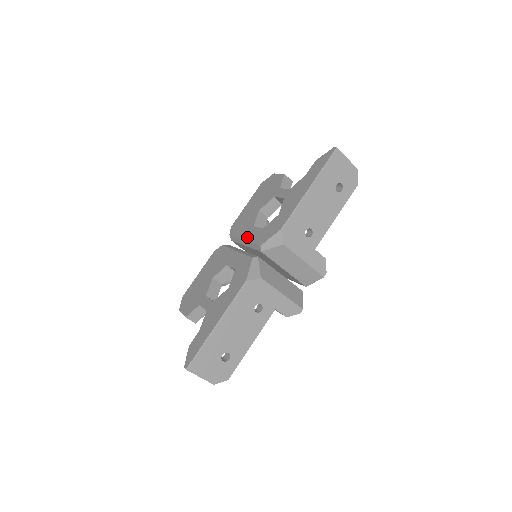
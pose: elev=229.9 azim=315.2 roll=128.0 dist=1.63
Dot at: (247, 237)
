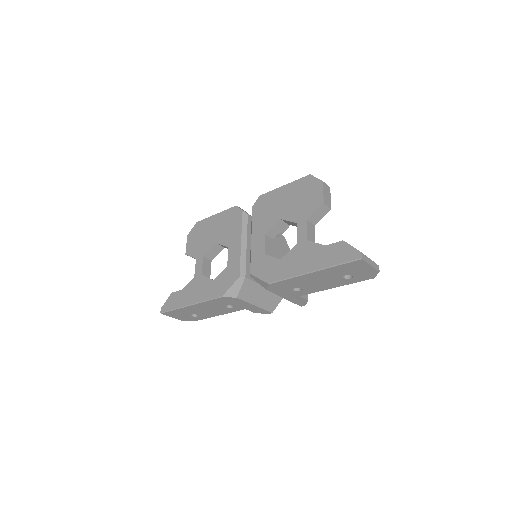
Dot at: (254, 241)
